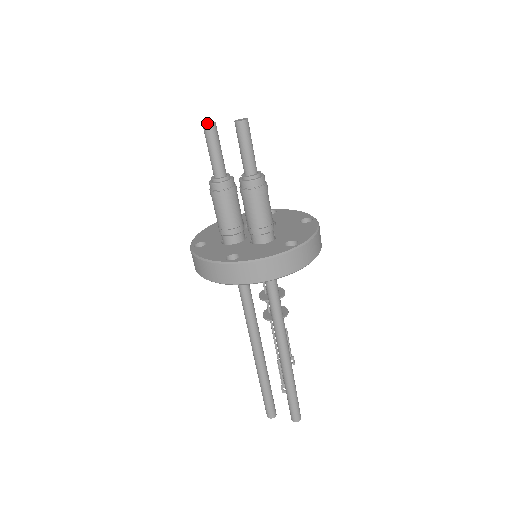
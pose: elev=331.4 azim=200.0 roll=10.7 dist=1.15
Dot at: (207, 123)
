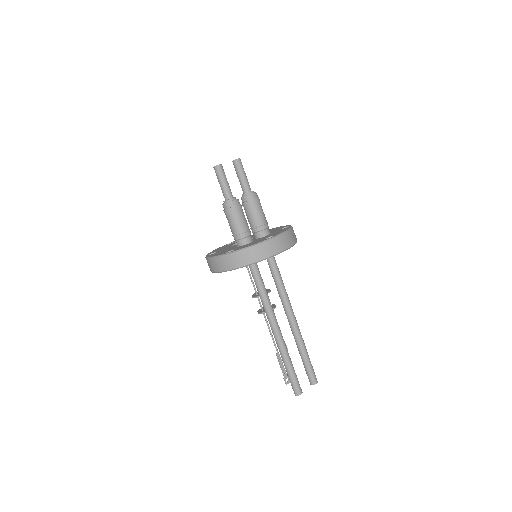
Dot at: occluded
